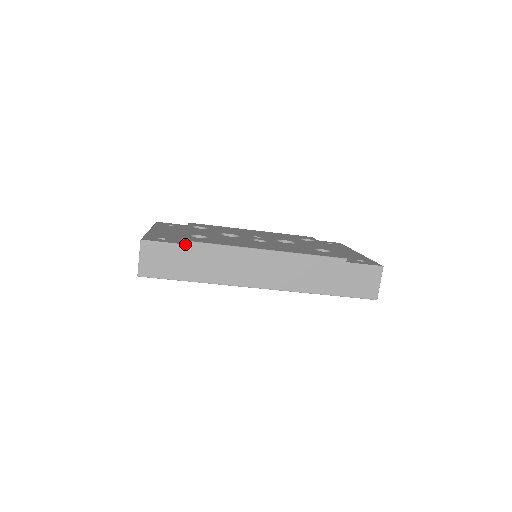
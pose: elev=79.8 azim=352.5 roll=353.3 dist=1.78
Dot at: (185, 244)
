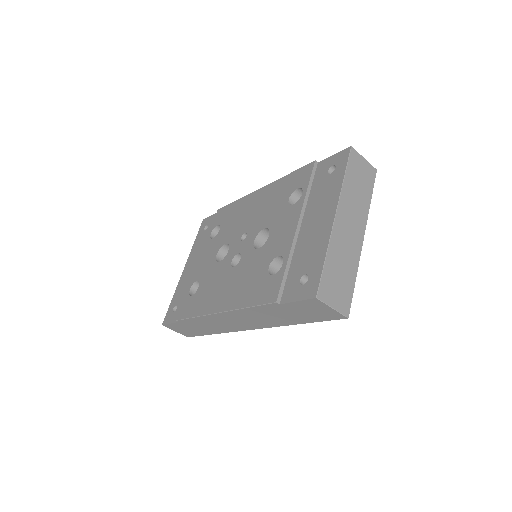
Dot at: (179, 322)
